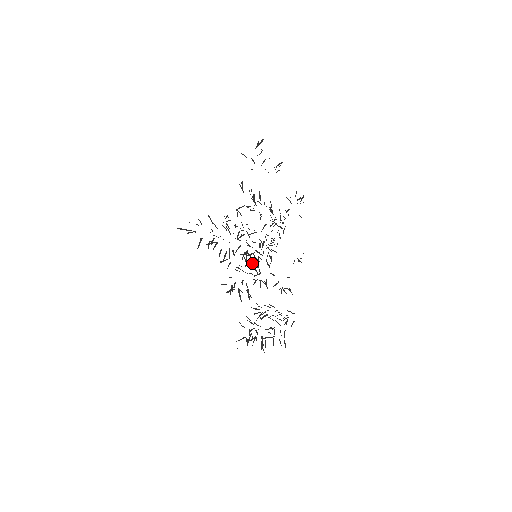
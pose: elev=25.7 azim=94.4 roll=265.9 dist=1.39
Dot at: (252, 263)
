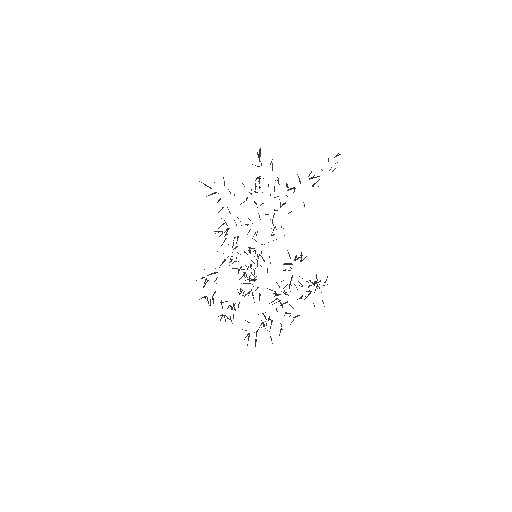
Dot at: (257, 254)
